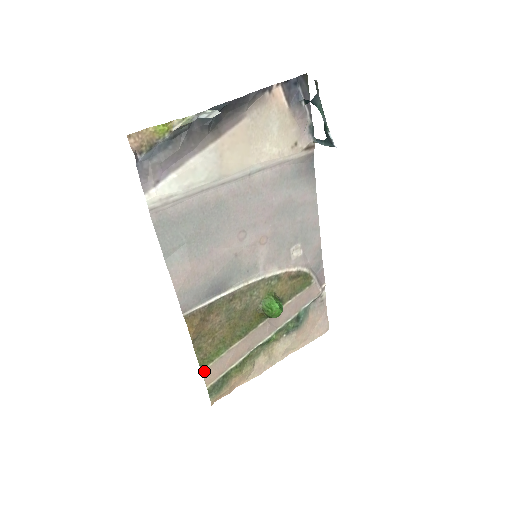
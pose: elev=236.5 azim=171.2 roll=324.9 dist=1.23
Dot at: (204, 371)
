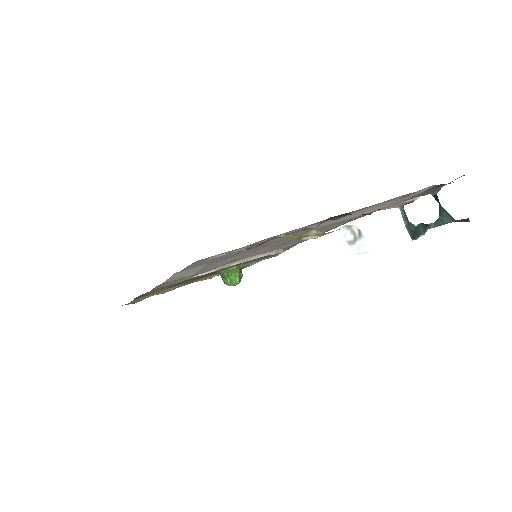
Dot at: (134, 300)
